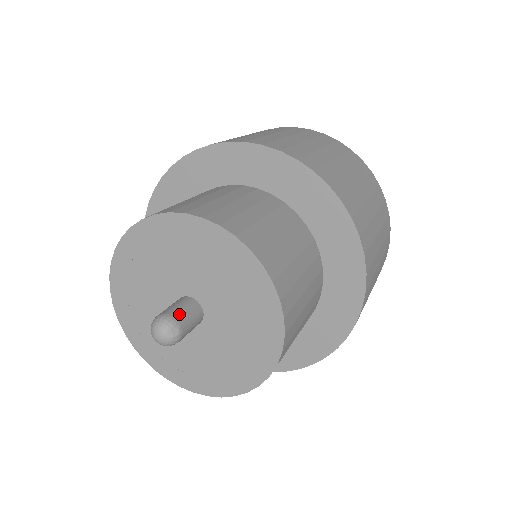
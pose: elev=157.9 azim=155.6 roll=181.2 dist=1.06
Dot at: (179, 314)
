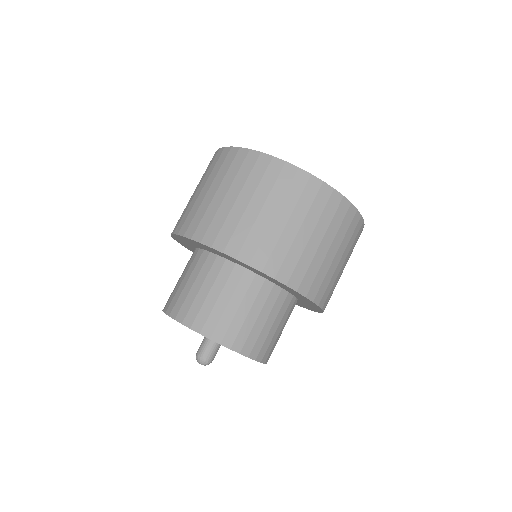
Dot at: (211, 356)
